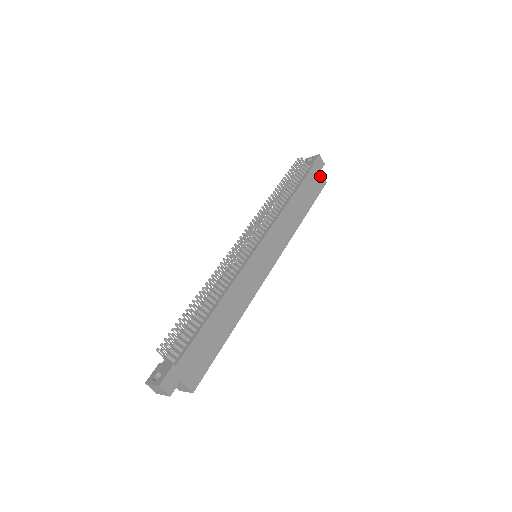
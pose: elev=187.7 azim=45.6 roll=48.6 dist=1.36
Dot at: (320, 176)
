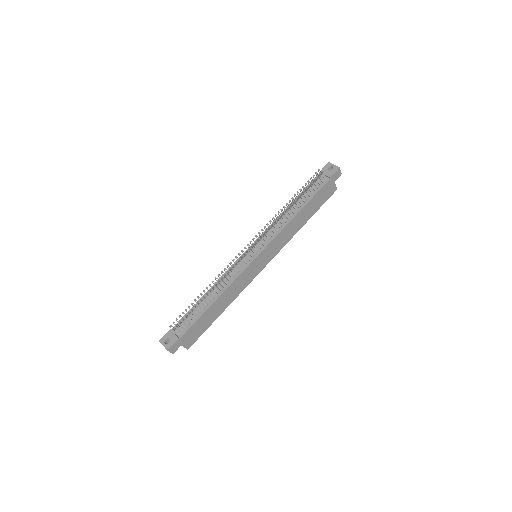
Dot at: (333, 186)
